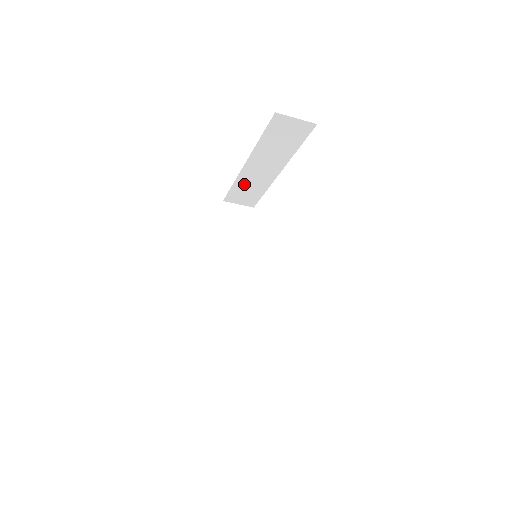
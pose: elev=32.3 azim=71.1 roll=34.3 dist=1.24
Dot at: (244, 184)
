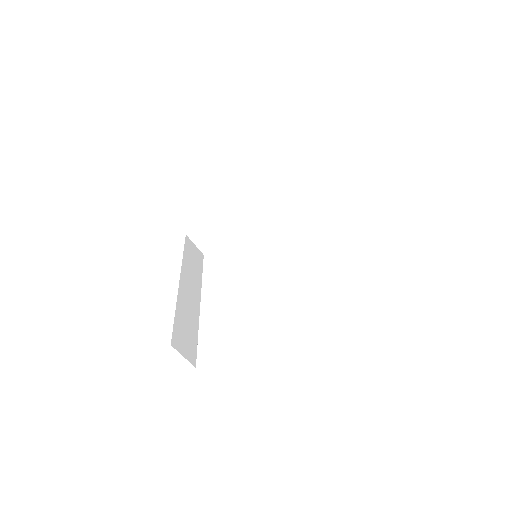
Dot at: (222, 222)
